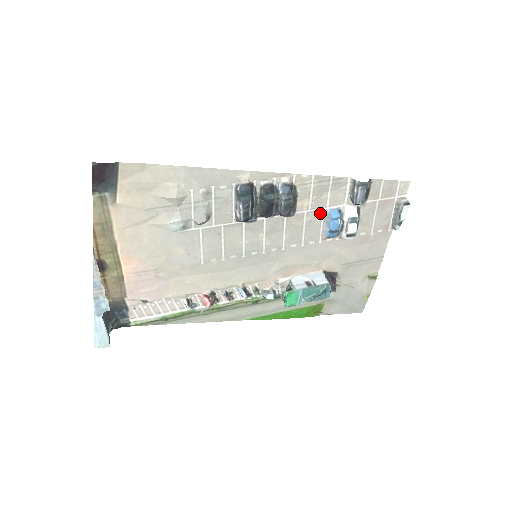
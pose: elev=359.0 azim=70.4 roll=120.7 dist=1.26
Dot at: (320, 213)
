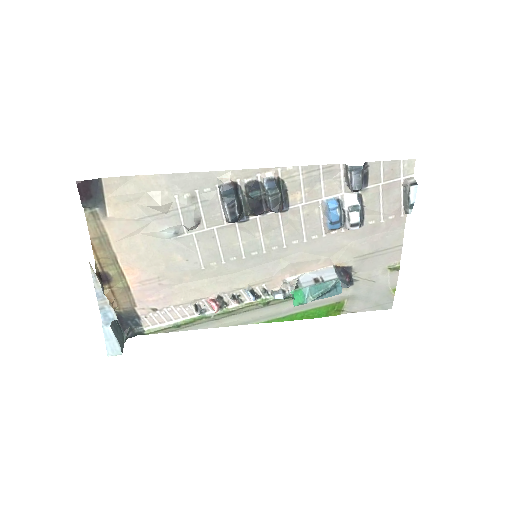
Dot at: (317, 205)
